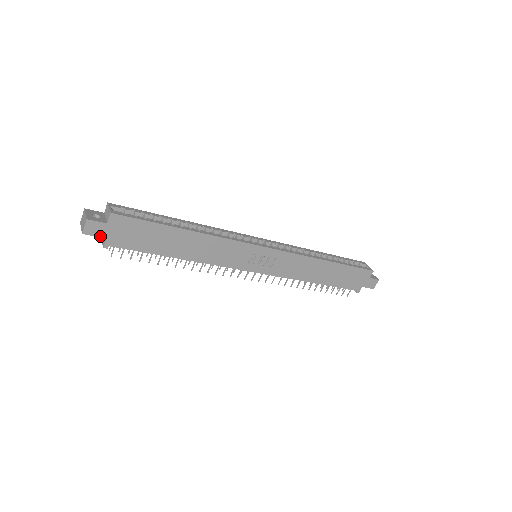
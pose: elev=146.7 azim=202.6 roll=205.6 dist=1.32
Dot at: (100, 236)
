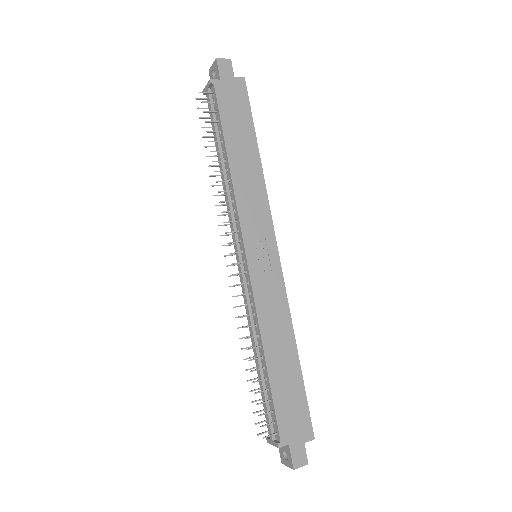
Dot at: (220, 74)
